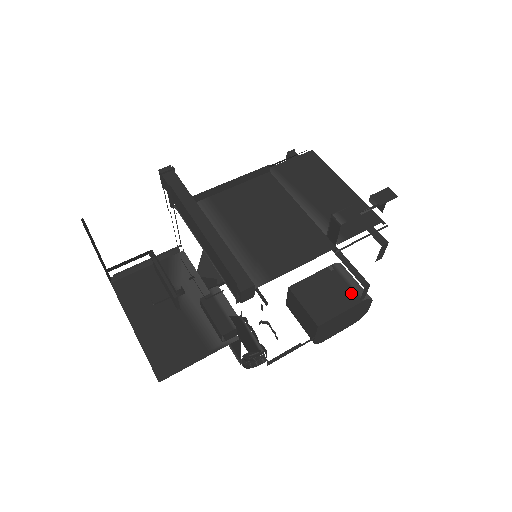
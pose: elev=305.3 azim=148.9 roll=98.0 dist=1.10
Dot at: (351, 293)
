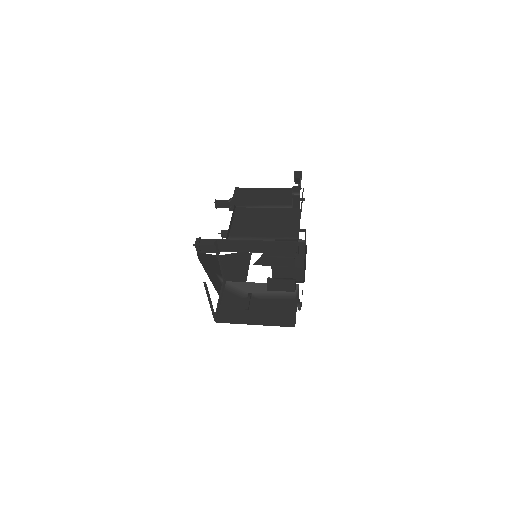
Dot at: occluded
